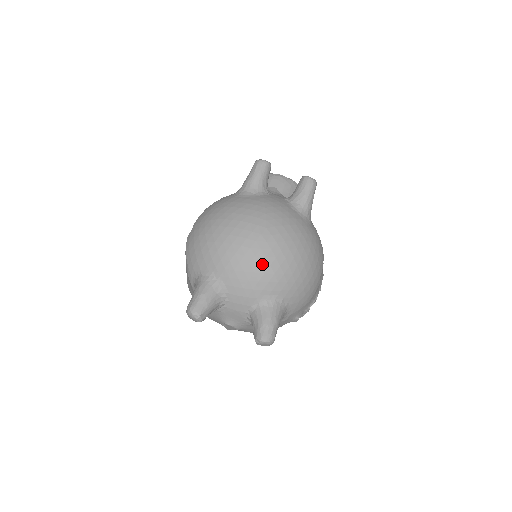
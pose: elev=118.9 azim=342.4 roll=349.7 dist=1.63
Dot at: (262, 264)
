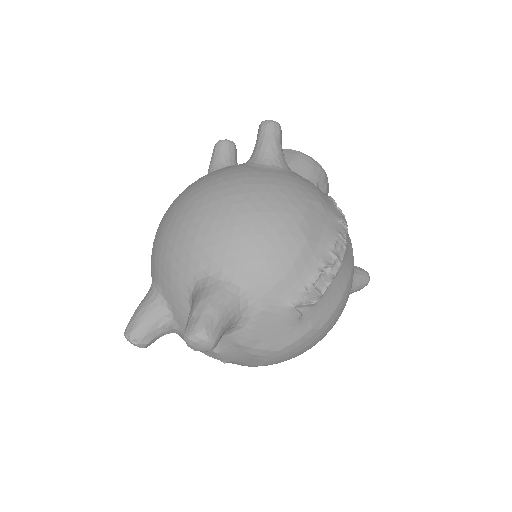
Dot at: (179, 235)
